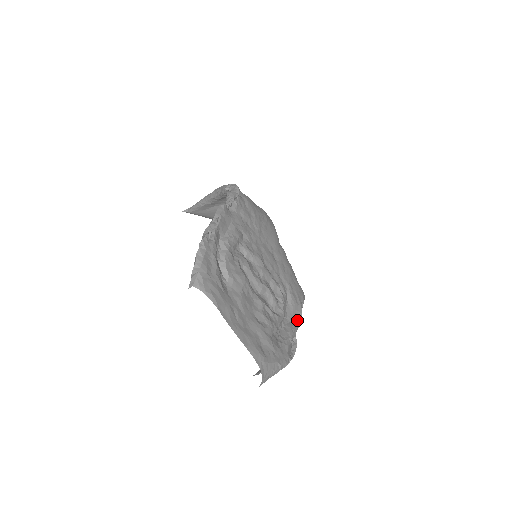
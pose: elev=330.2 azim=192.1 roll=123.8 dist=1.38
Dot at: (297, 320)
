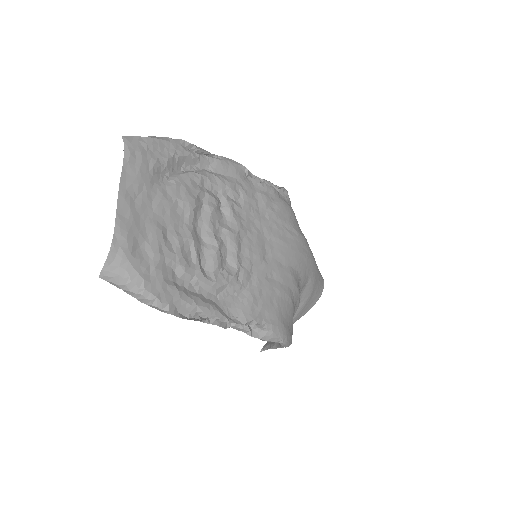
Dot at: (233, 319)
